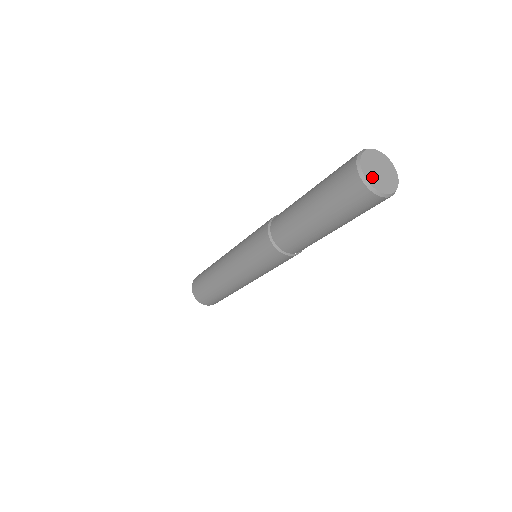
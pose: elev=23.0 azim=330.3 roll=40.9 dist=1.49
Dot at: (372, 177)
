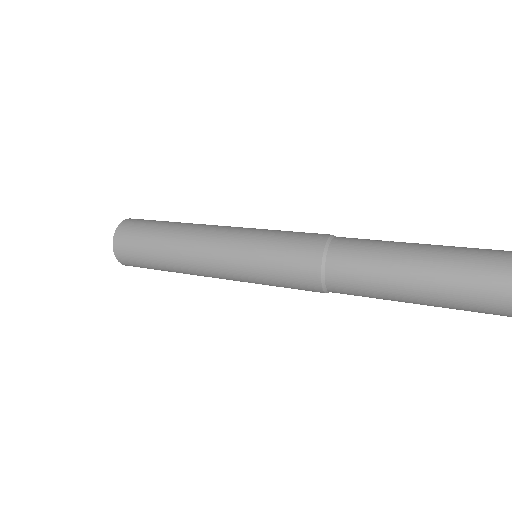
Dot at: out of frame
